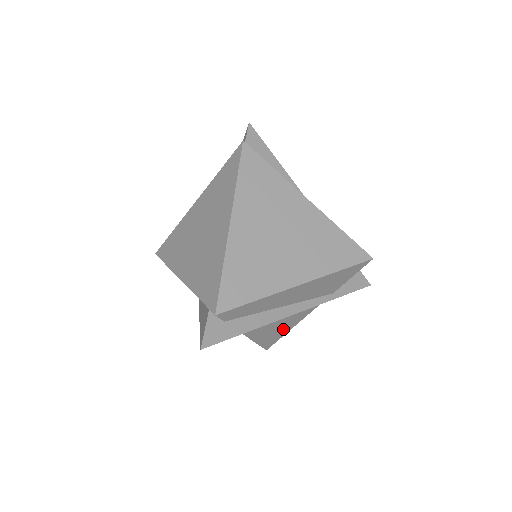
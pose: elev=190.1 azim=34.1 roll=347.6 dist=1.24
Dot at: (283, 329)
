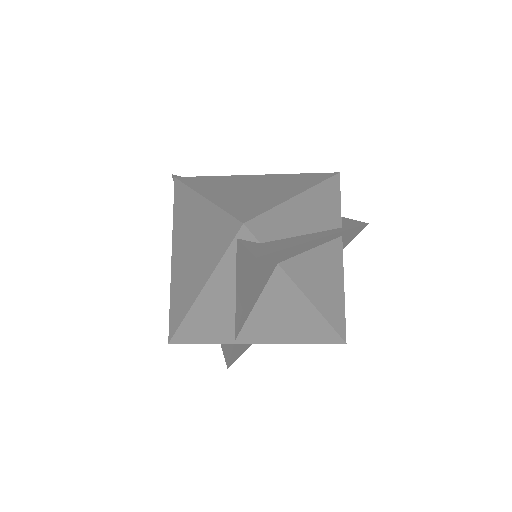
Dot at: (336, 293)
